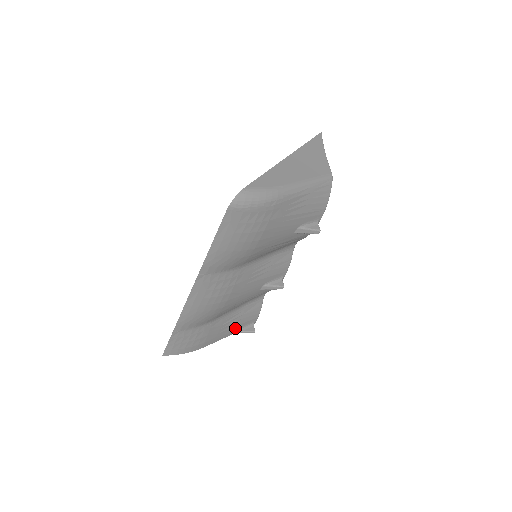
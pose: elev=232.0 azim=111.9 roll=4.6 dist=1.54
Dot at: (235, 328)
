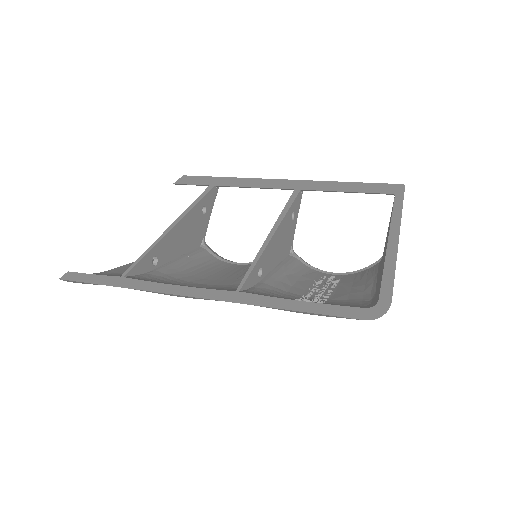
Dot at: occluded
